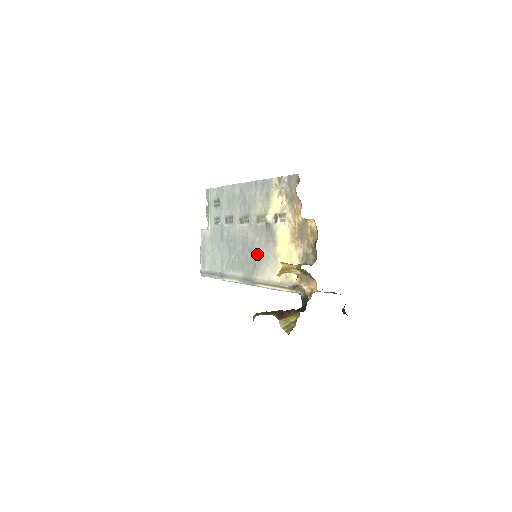
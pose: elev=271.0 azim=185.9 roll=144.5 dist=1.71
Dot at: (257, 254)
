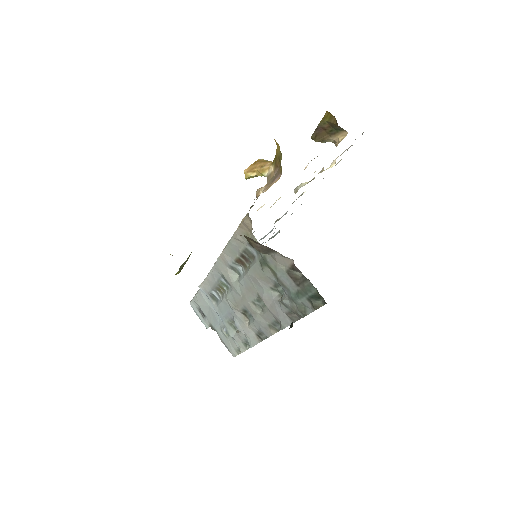
Dot at: occluded
